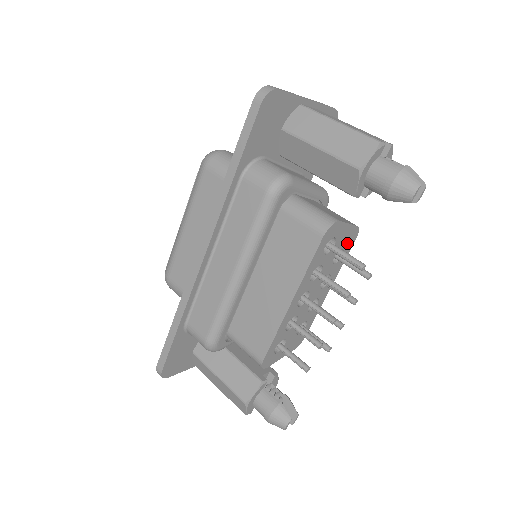
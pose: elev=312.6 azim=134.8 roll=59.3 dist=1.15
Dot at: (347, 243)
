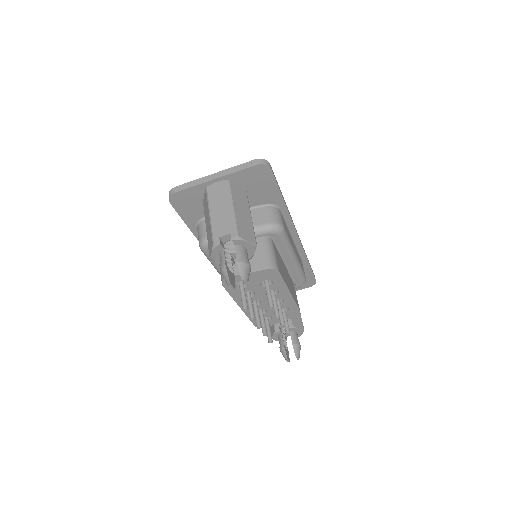
Dot at: (268, 277)
